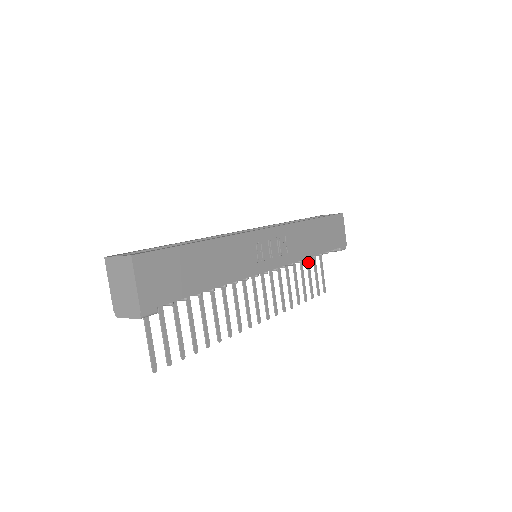
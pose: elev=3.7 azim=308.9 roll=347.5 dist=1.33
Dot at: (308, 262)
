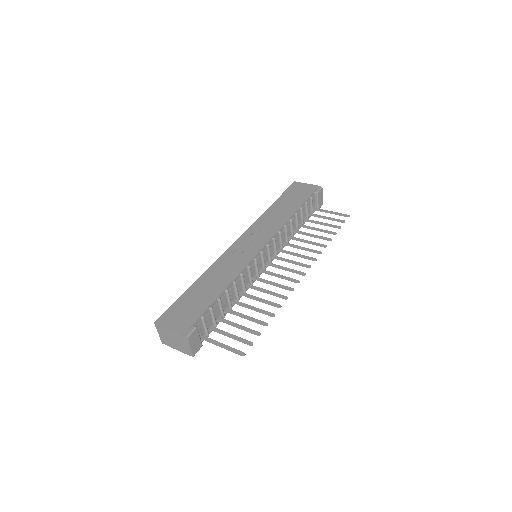
Dot at: (311, 221)
